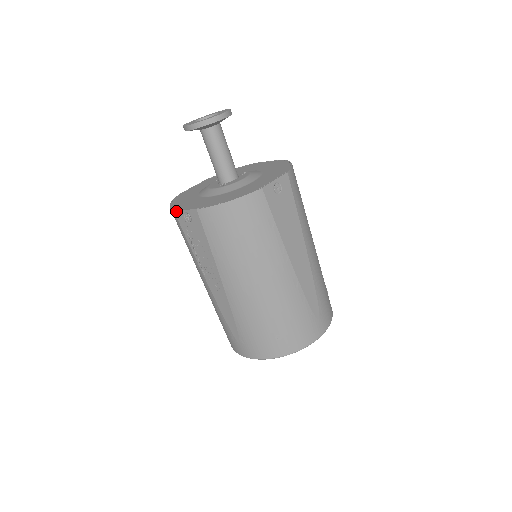
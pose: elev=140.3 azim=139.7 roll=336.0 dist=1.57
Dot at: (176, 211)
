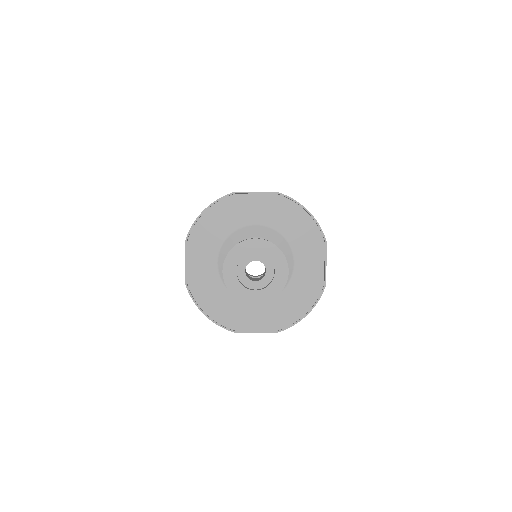
Dot at: (185, 246)
